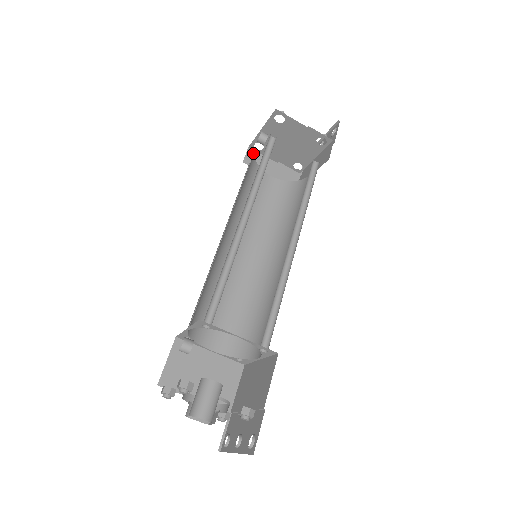
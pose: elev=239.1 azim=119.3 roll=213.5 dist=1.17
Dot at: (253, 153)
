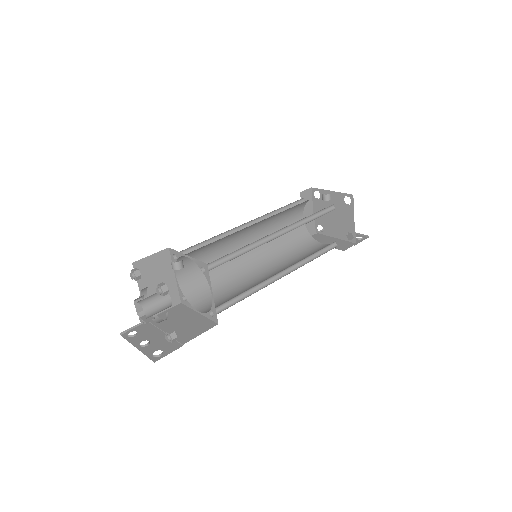
Dot at: (310, 193)
